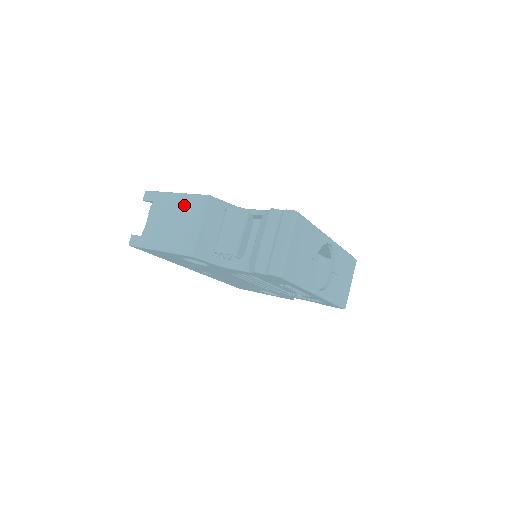
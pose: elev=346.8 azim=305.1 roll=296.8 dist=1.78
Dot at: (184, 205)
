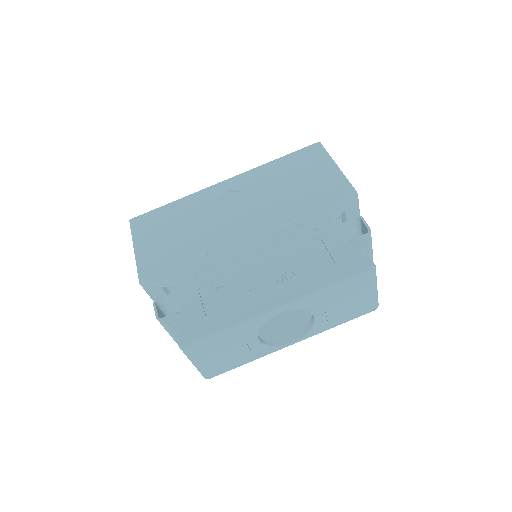
Dot at: occluded
